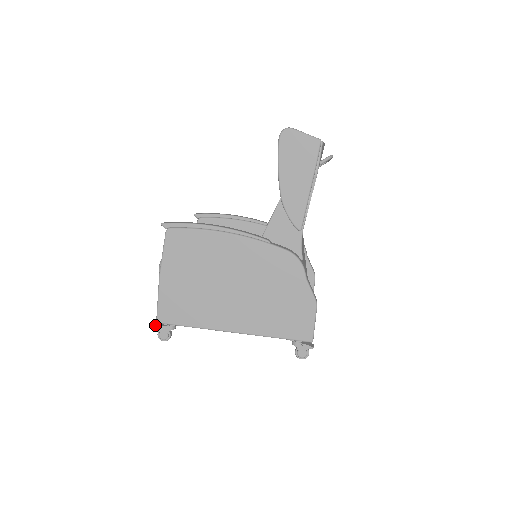
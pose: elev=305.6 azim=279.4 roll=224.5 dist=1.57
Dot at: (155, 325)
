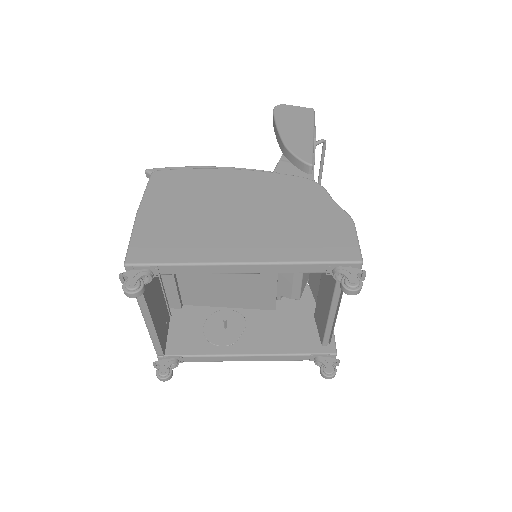
Dot at: (120, 276)
